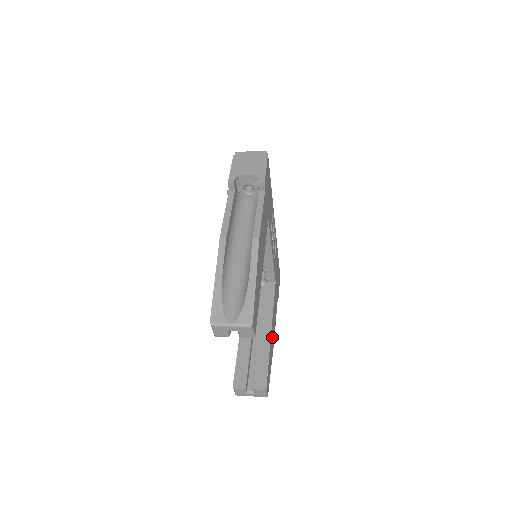
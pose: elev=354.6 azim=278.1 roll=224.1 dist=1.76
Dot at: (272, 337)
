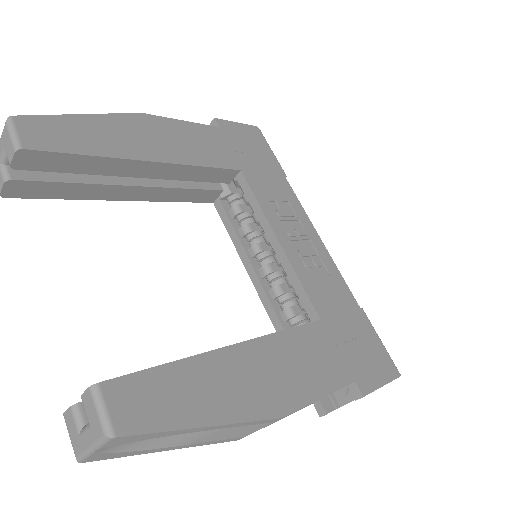
Dot at: (249, 376)
